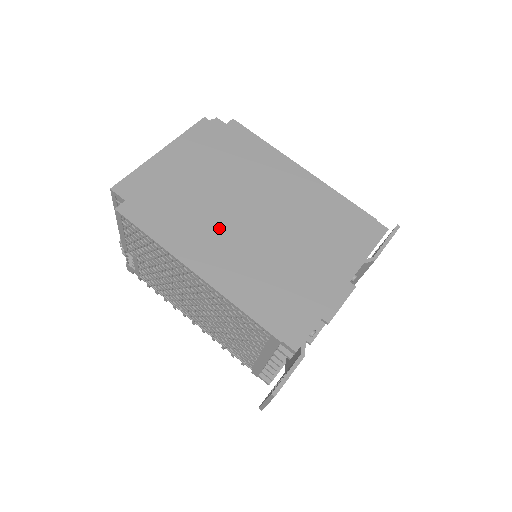
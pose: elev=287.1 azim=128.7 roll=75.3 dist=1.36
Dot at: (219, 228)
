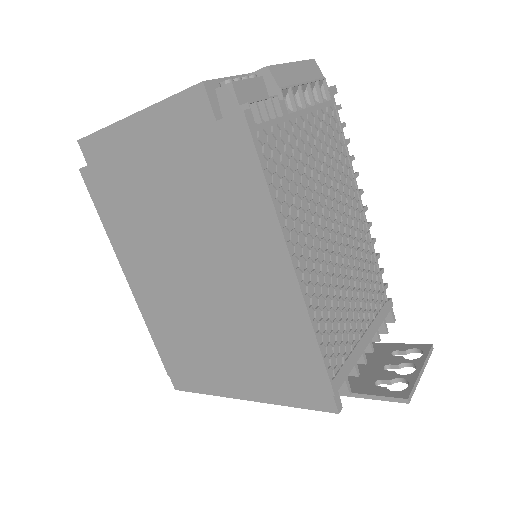
Dot at: (159, 260)
